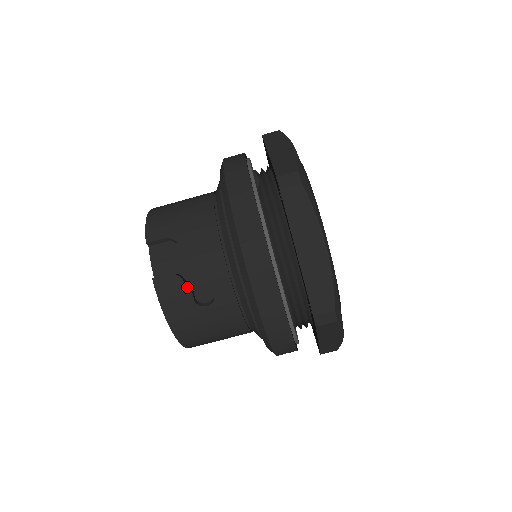
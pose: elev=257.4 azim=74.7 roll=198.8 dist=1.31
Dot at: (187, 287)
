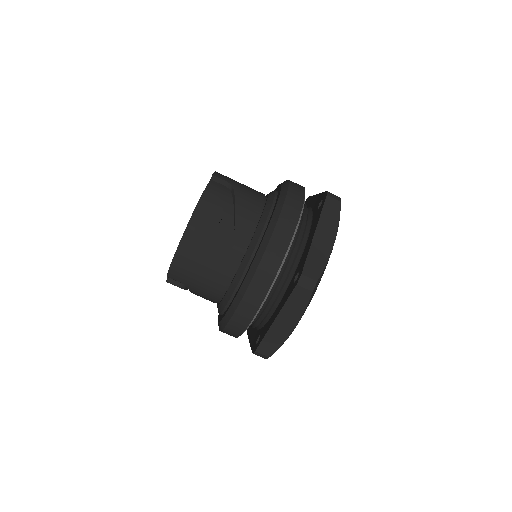
Dot at: (222, 211)
